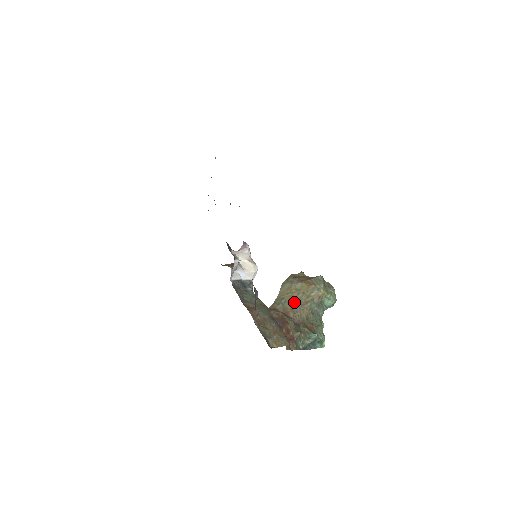
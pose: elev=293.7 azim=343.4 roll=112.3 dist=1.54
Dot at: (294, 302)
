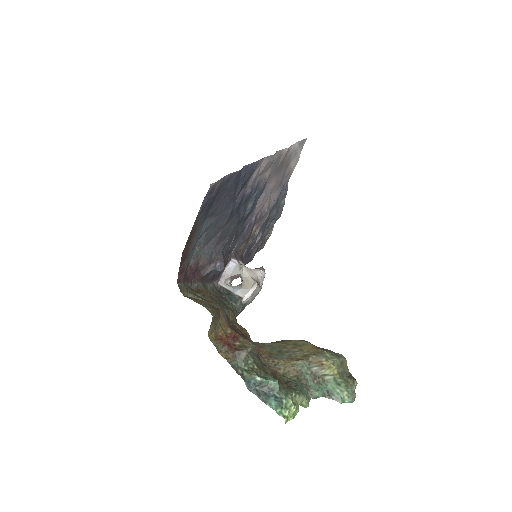
Dot at: (281, 351)
